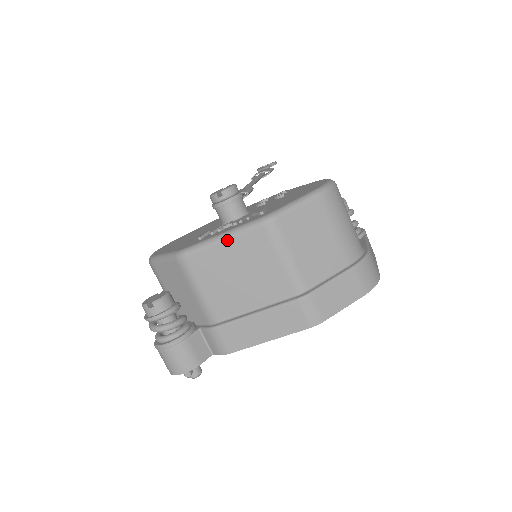
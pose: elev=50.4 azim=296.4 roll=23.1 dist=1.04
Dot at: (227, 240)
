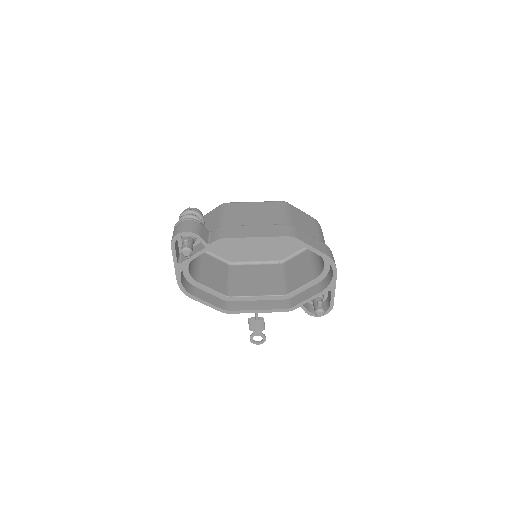
Dot at: (257, 202)
